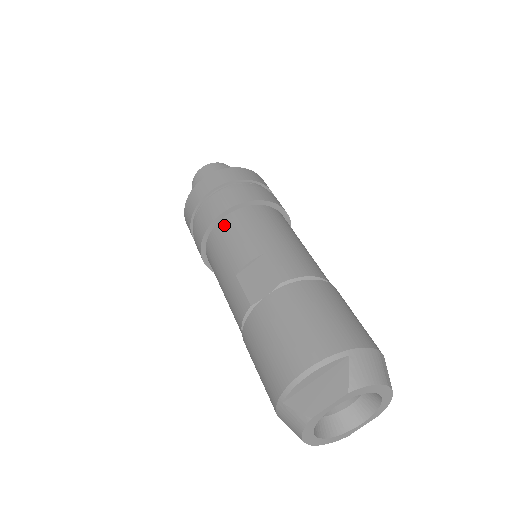
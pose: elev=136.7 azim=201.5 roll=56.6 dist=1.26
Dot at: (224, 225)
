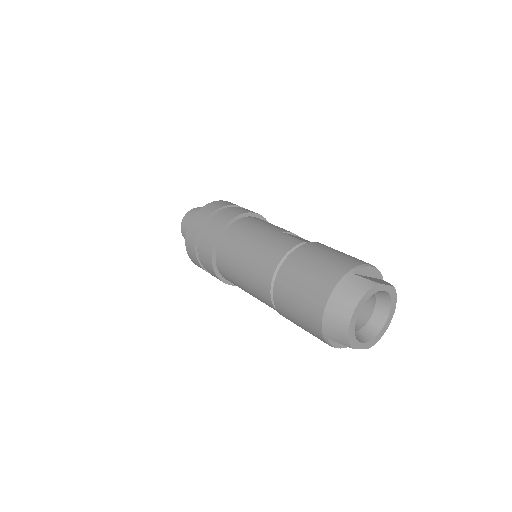
Dot at: (259, 219)
